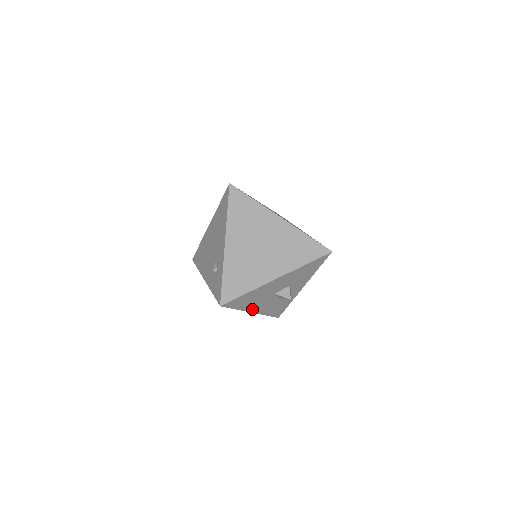
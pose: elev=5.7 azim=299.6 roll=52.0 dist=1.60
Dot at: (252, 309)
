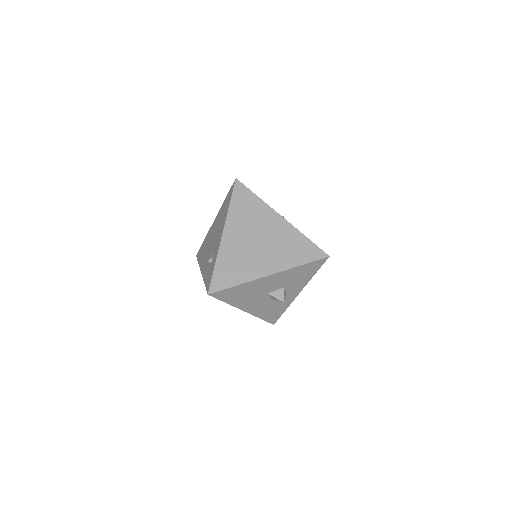
Dot at: (243, 307)
